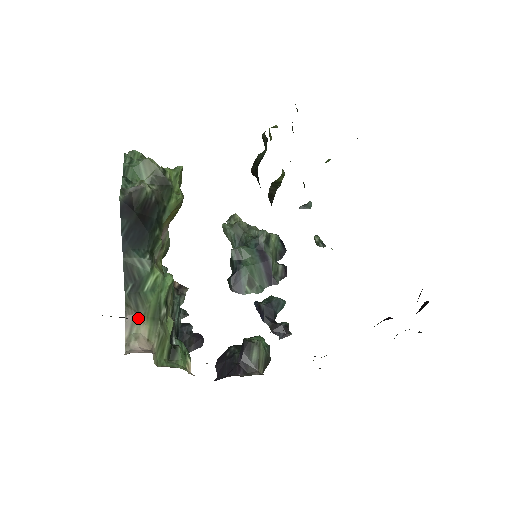
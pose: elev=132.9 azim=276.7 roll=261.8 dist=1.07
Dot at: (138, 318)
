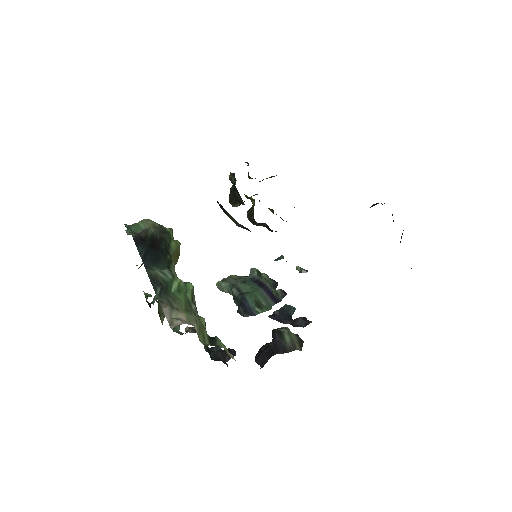
Dot at: (174, 309)
